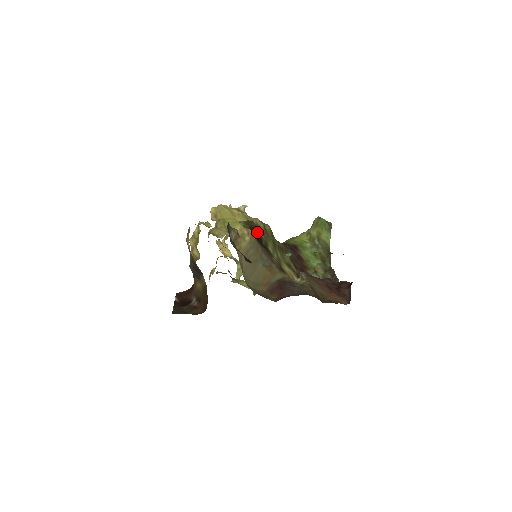
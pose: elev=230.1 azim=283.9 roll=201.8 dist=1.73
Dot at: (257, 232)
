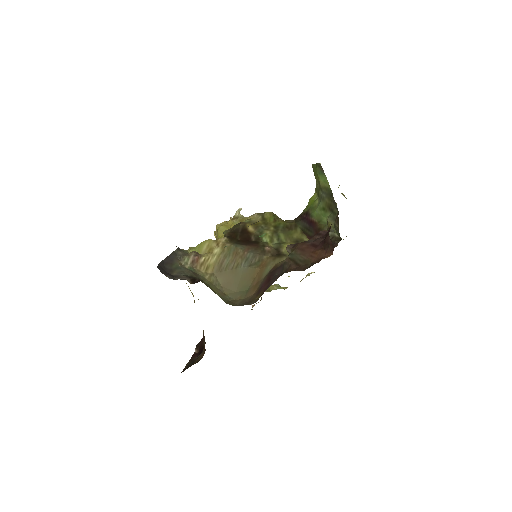
Dot at: (244, 232)
